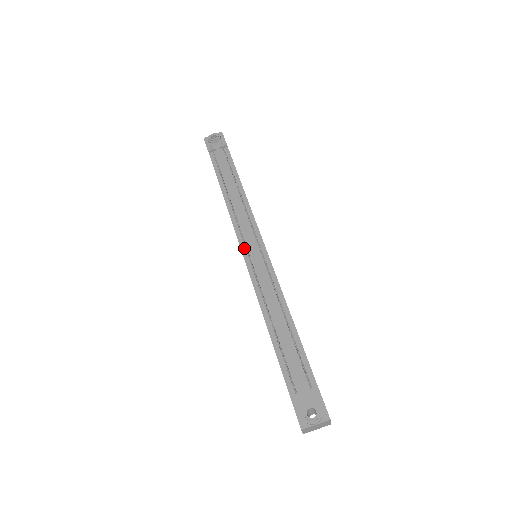
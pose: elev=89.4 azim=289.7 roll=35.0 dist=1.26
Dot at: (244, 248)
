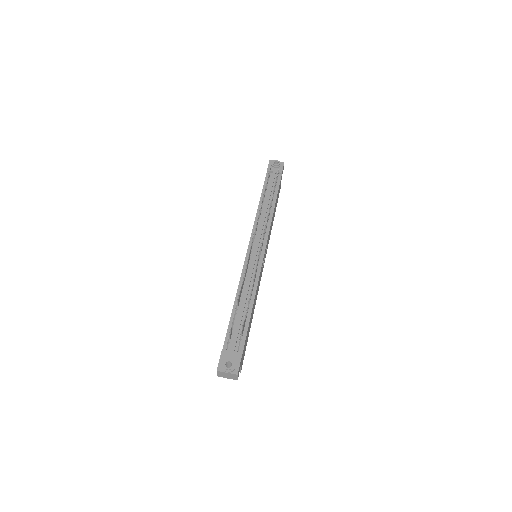
Dot at: occluded
